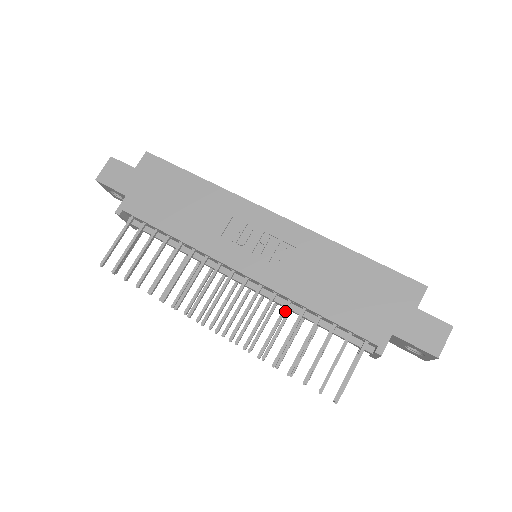
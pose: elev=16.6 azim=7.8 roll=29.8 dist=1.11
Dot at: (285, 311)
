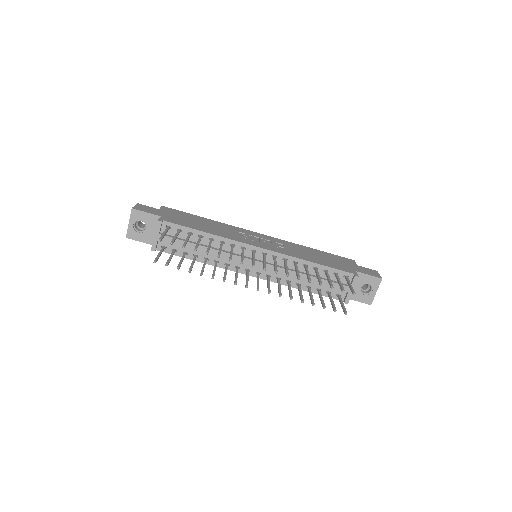
Dot at: occluded
